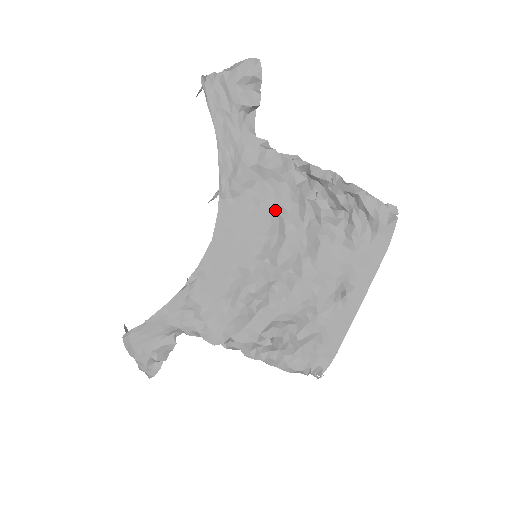
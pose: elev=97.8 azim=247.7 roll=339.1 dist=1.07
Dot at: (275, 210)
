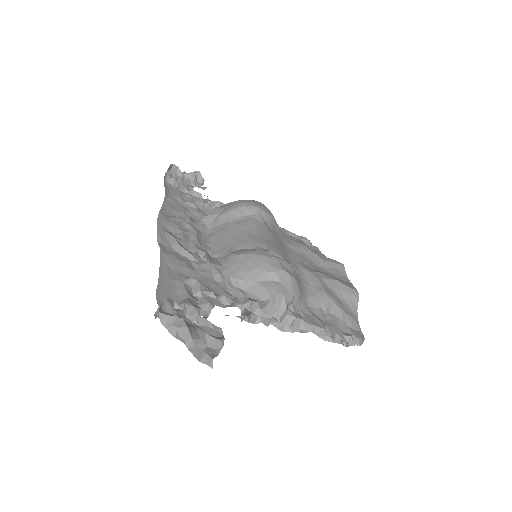
Dot at: occluded
